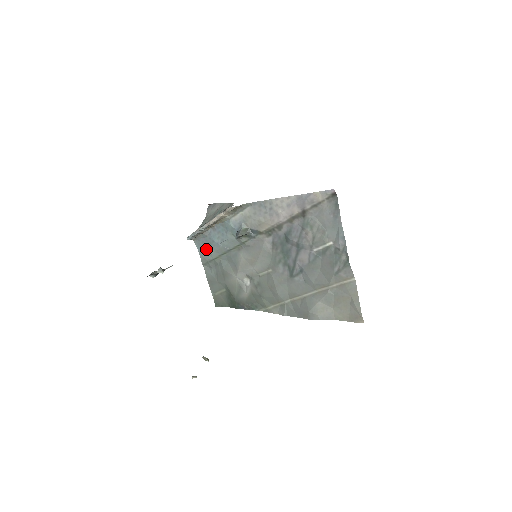
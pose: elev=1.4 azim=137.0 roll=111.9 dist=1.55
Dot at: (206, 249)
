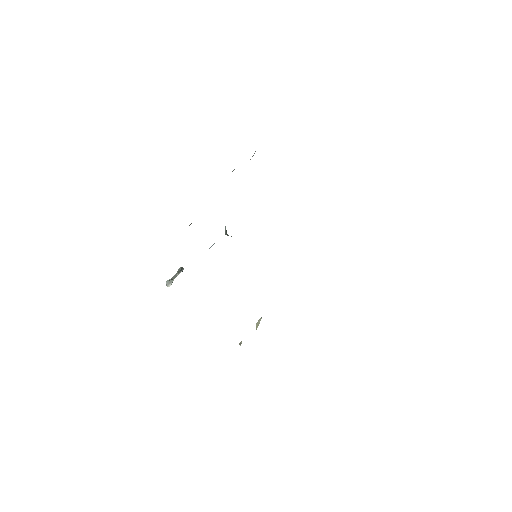
Dot at: occluded
